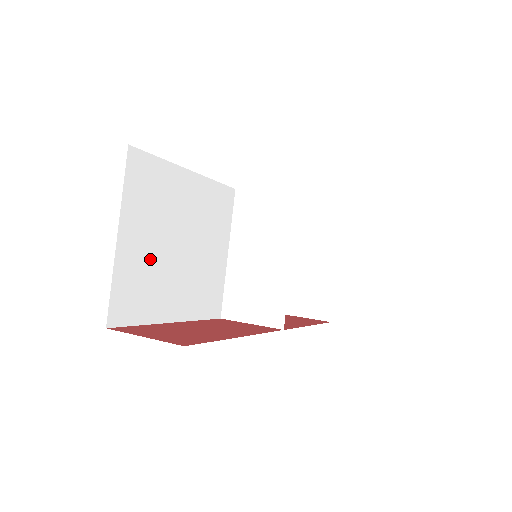
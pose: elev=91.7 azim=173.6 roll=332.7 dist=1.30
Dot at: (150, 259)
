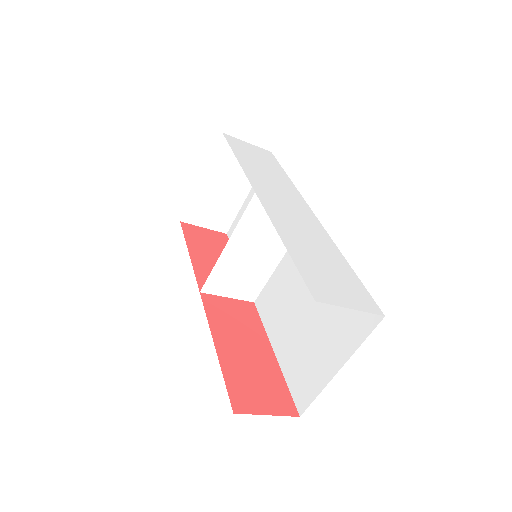
Dot at: occluded
